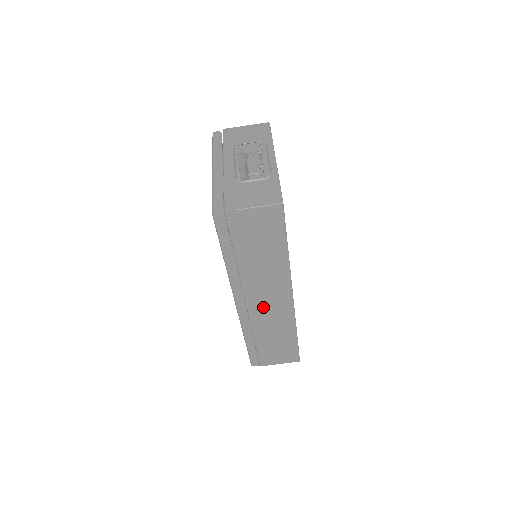
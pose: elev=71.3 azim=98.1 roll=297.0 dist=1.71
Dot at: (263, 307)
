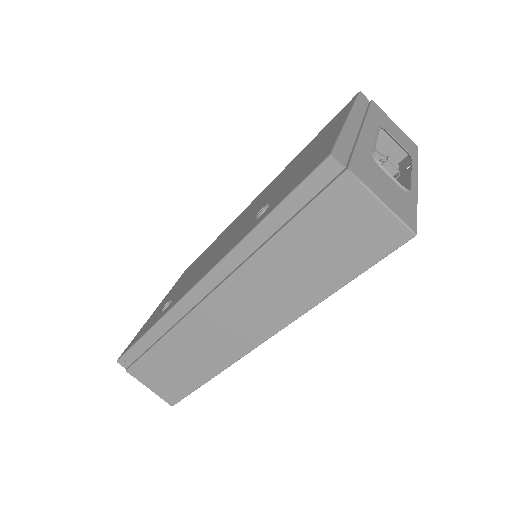
Dot at: (221, 318)
